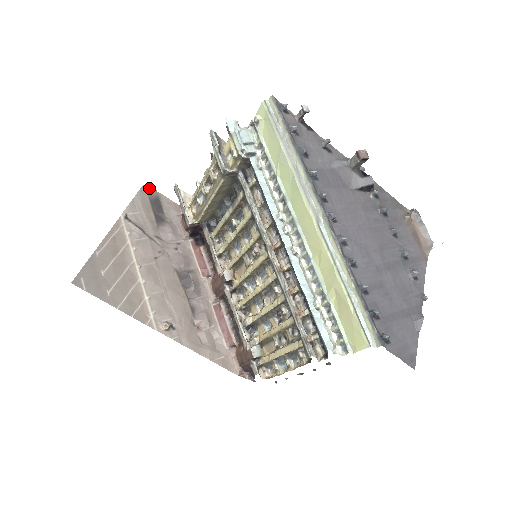
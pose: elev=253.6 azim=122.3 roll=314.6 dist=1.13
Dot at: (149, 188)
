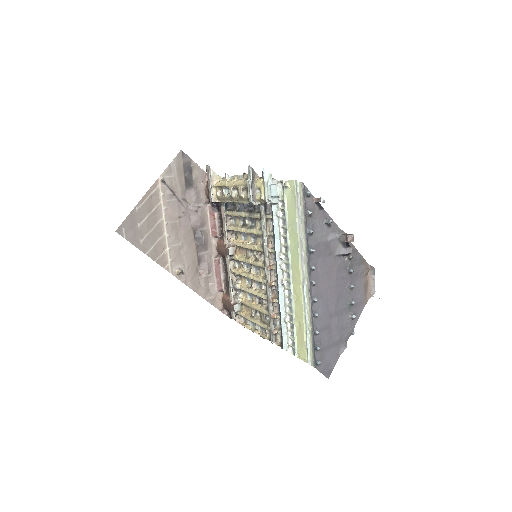
Dot at: (185, 154)
